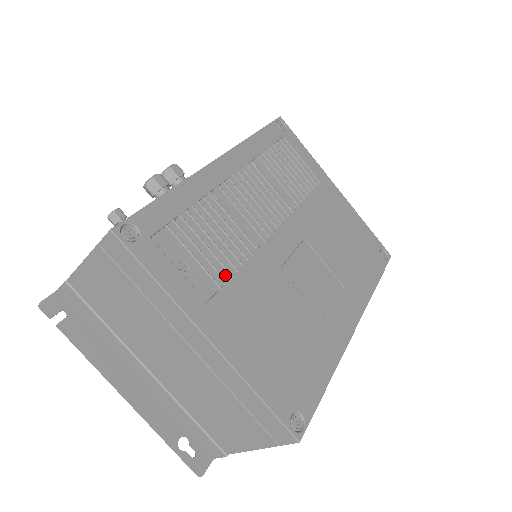
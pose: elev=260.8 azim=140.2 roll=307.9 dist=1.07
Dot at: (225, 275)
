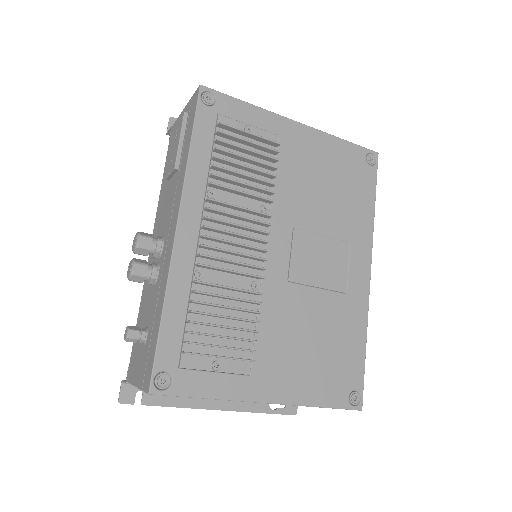
Dot at: (250, 342)
